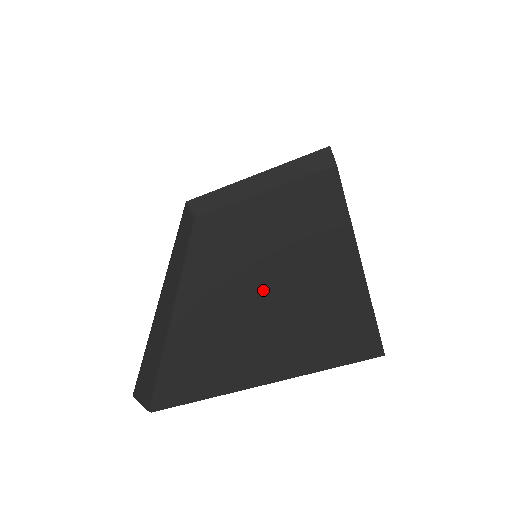
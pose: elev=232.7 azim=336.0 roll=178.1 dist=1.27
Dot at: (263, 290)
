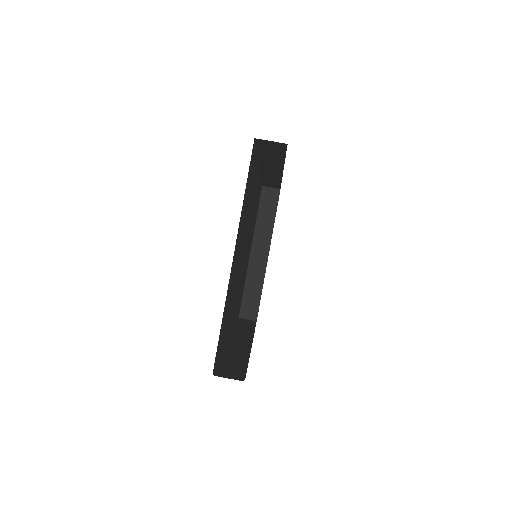
Dot at: occluded
